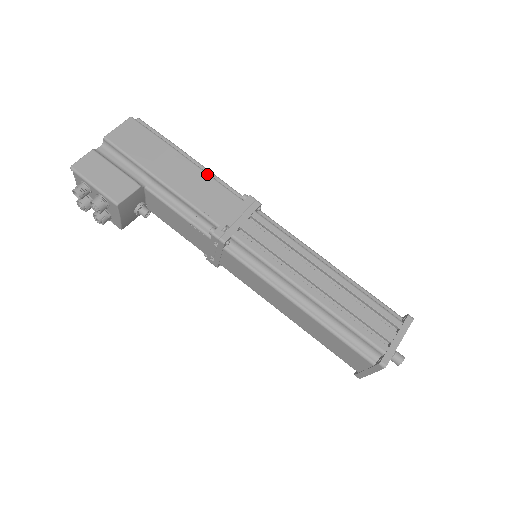
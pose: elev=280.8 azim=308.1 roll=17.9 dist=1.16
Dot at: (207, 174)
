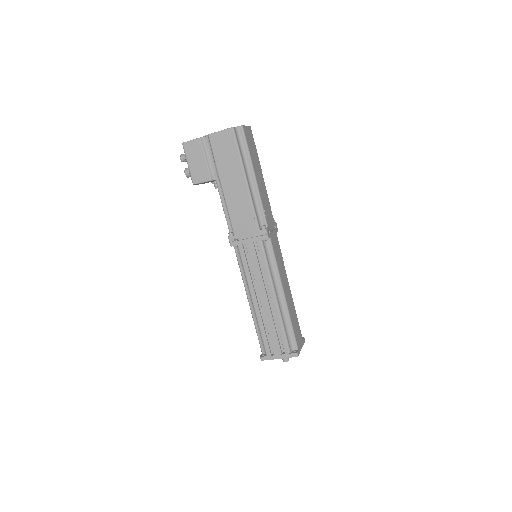
Dot at: (250, 199)
